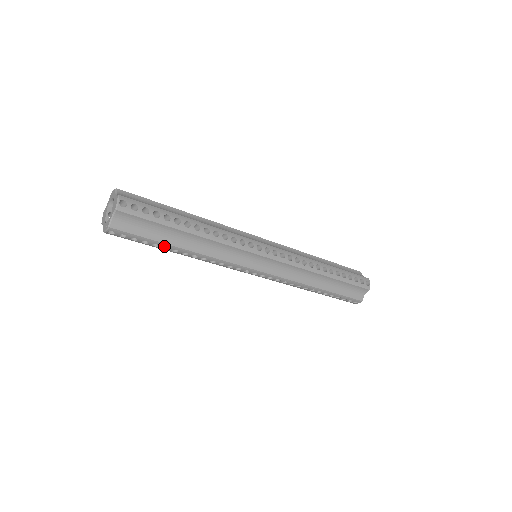
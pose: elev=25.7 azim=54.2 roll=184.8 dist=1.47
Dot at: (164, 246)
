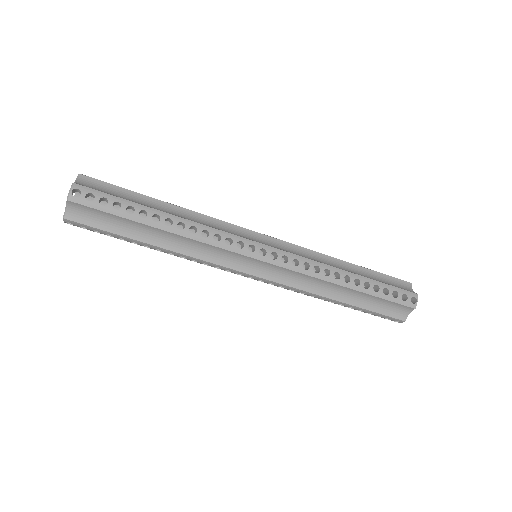
Dot at: (141, 210)
